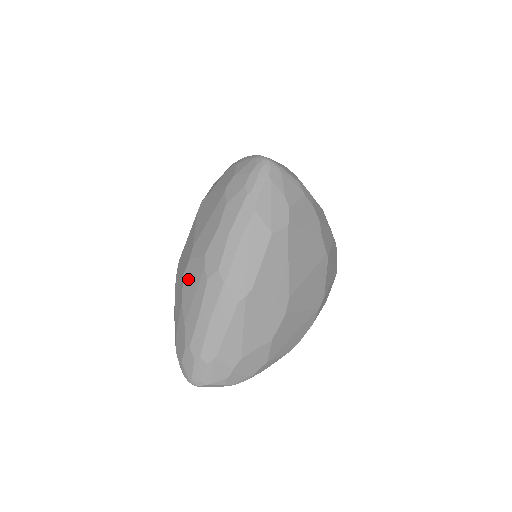
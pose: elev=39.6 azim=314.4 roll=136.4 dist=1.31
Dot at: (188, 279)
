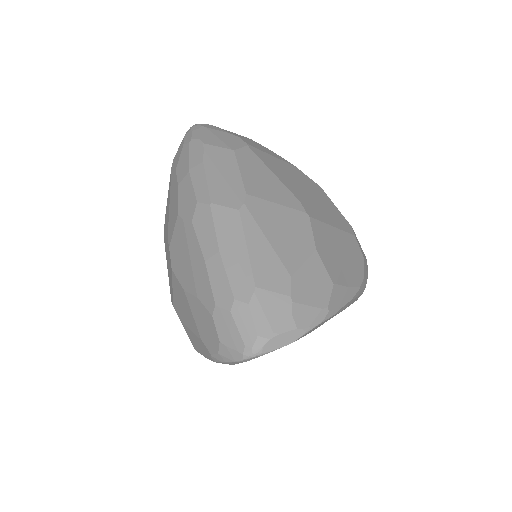
Dot at: (177, 260)
